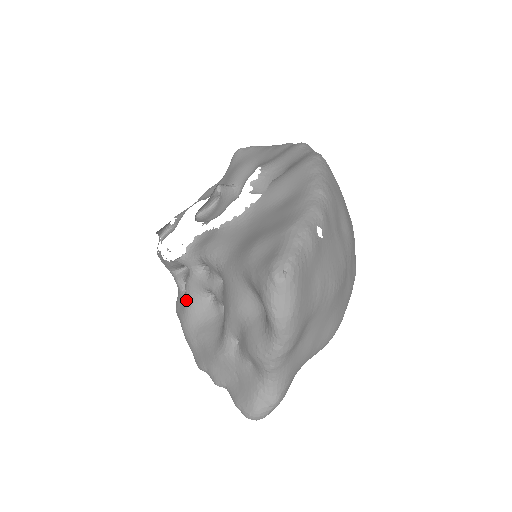
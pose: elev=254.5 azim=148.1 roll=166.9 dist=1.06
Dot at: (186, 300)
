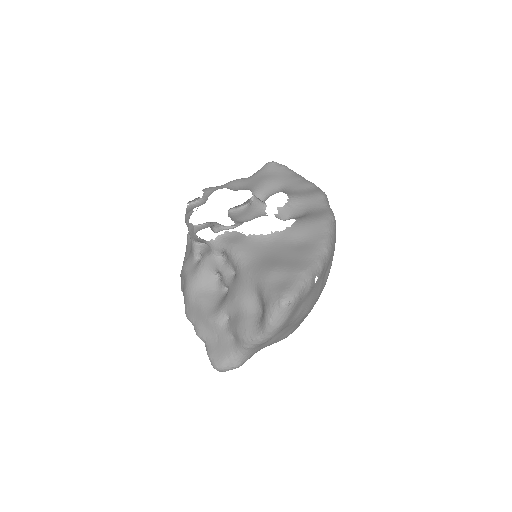
Dot at: (198, 269)
